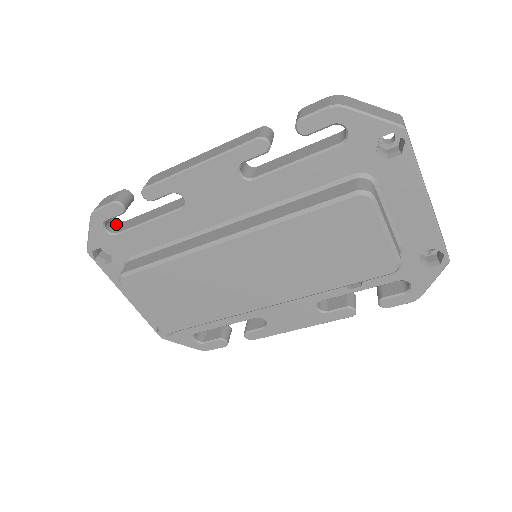
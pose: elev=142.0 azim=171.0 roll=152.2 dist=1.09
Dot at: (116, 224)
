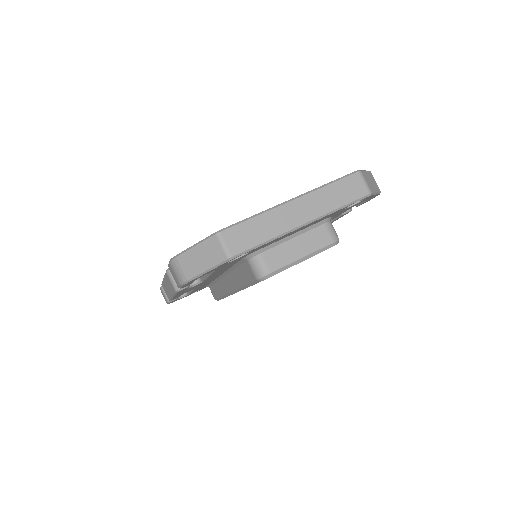
Dot at: occluded
